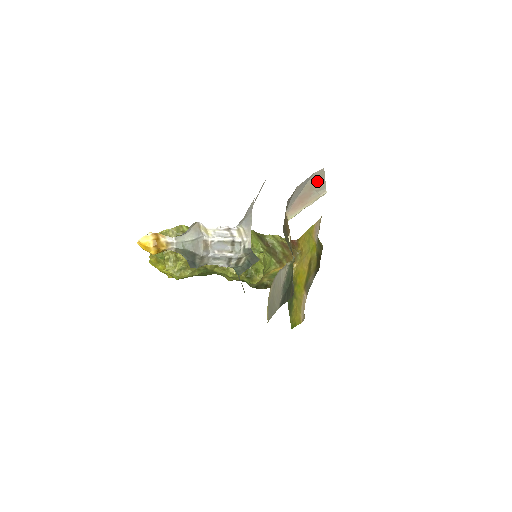
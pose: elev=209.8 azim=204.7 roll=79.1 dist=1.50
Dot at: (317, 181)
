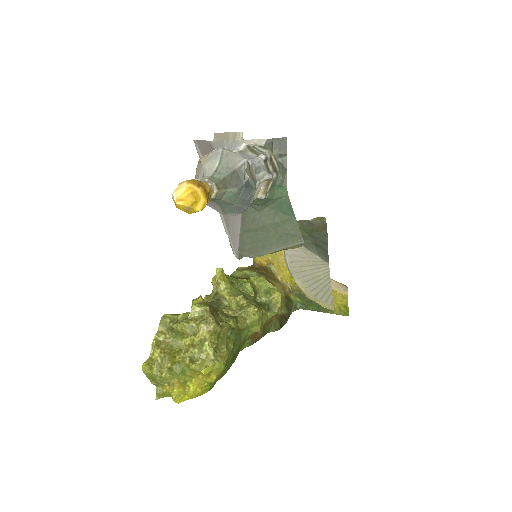
Dot at: occluded
